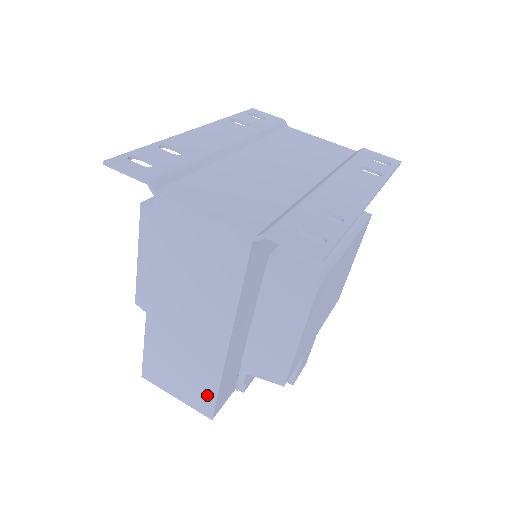
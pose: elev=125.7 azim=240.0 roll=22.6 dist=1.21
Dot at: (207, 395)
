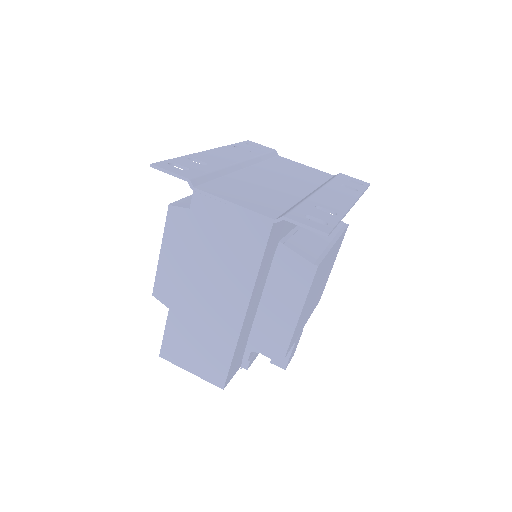
Dot at: (221, 365)
